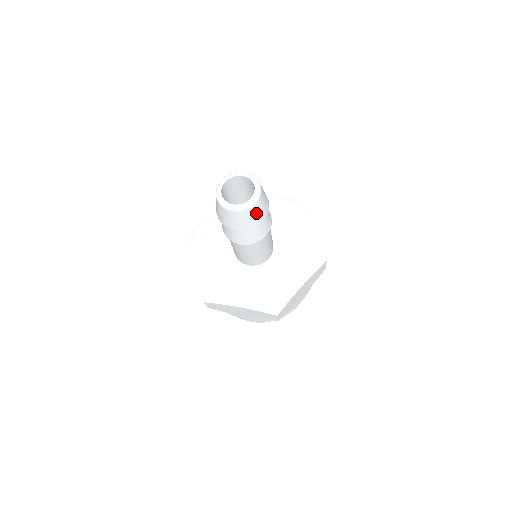
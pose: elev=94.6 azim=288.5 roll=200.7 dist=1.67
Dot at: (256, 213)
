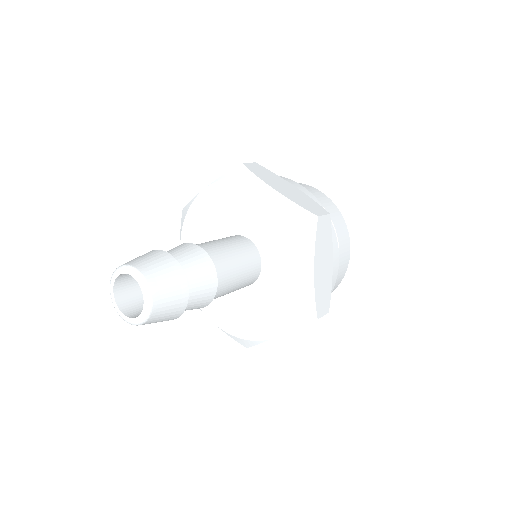
Dot at: (168, 299)
